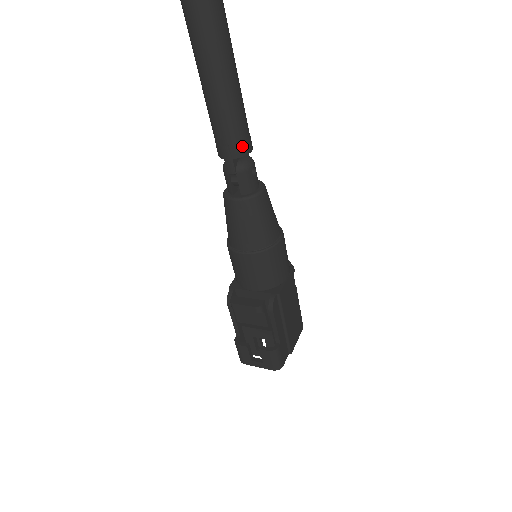
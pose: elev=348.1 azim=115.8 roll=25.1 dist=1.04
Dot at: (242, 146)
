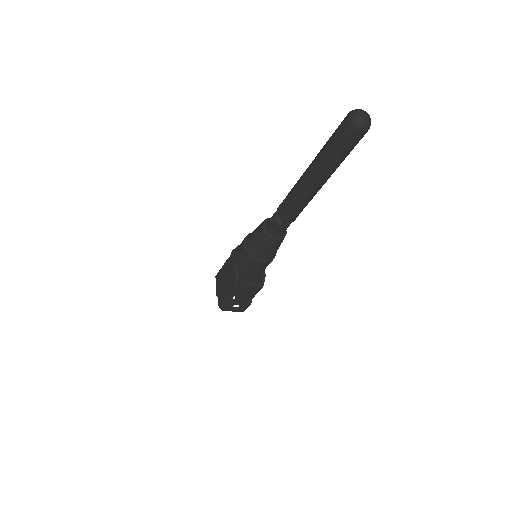
Dot at: occluded
